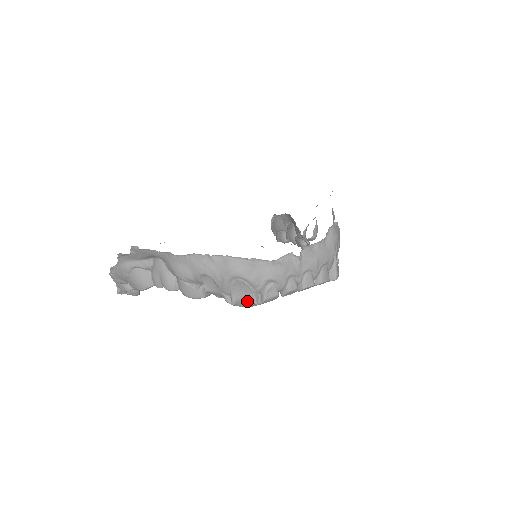
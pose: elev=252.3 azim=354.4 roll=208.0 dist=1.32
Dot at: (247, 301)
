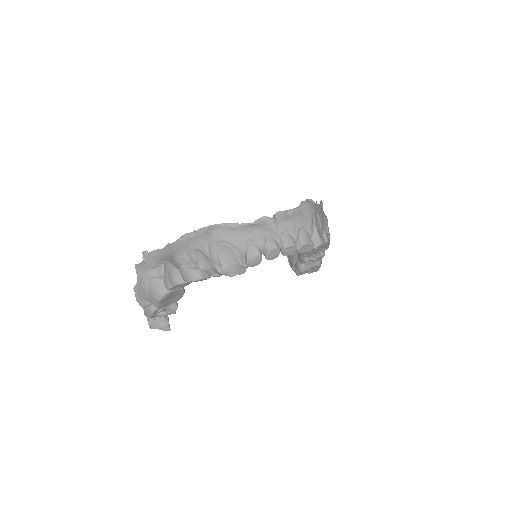
Dot at: (235, 266)
